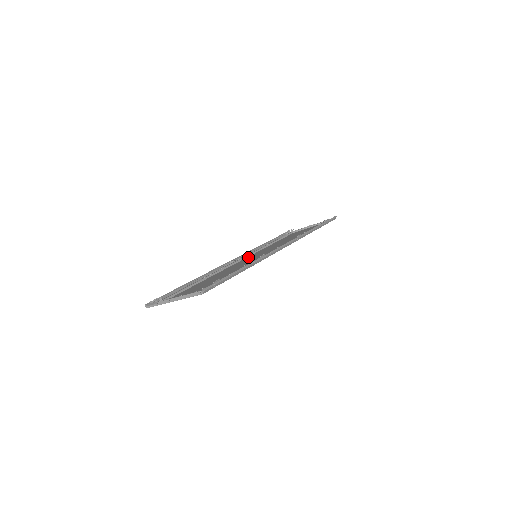
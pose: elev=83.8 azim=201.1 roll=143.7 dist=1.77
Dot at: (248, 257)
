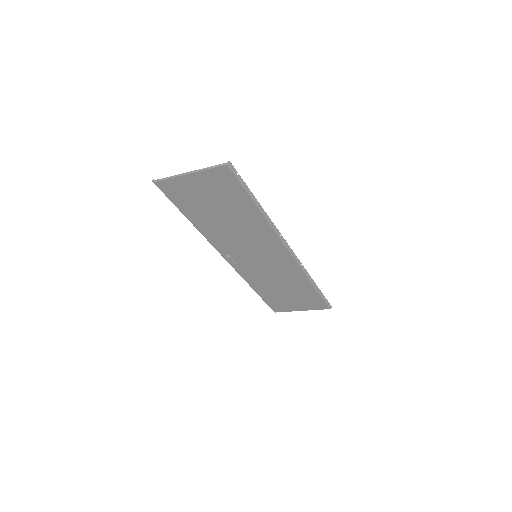
Dot at: (244, 262)
